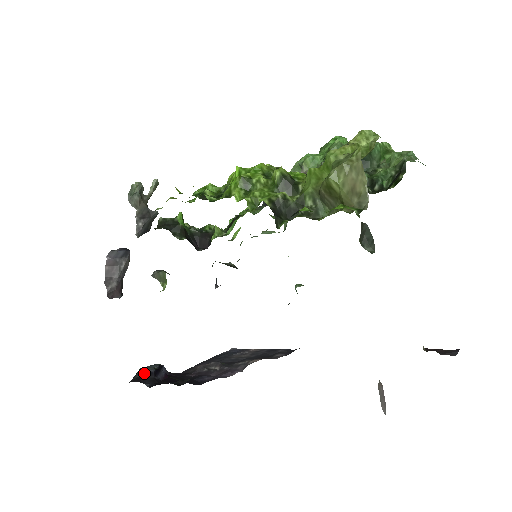
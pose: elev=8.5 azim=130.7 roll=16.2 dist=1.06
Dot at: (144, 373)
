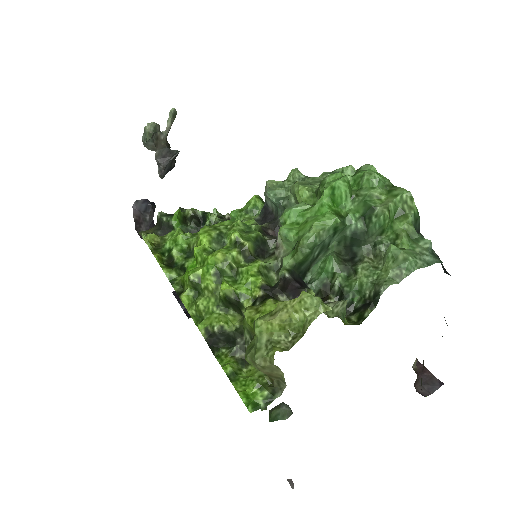
Dot at: occluded
